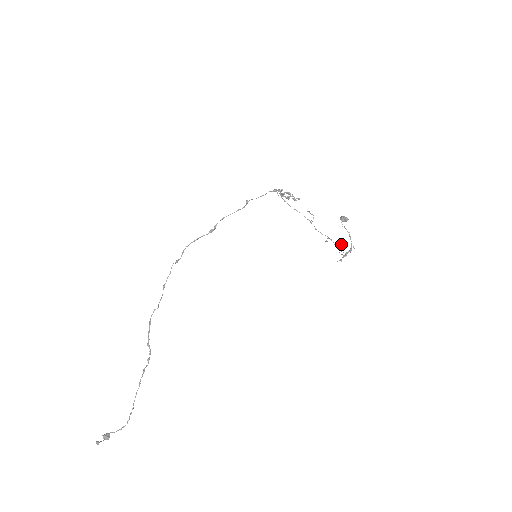
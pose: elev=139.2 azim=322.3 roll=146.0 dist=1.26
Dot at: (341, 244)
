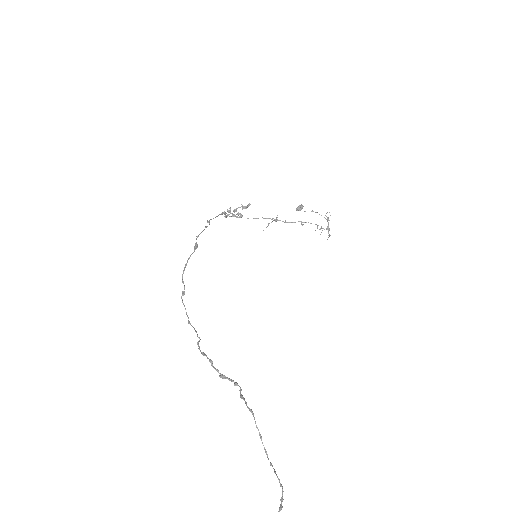
Dot at: (317, 227)
